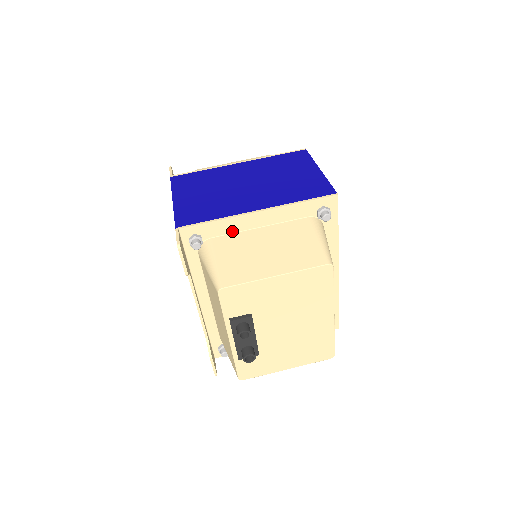
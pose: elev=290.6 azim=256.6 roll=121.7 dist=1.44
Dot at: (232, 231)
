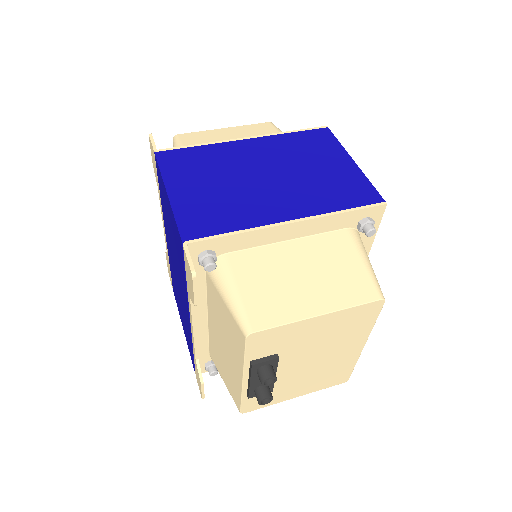
Dot at: (254, 245)
